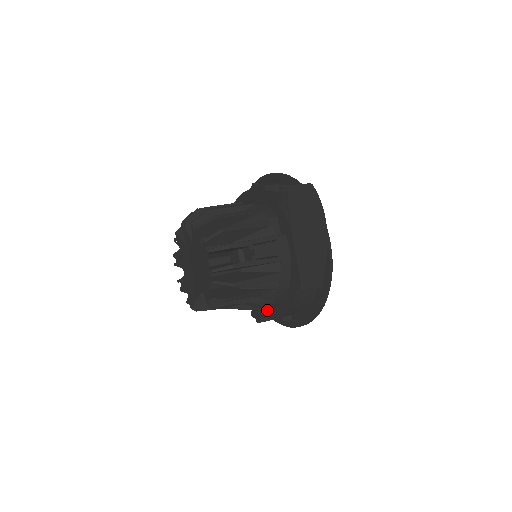
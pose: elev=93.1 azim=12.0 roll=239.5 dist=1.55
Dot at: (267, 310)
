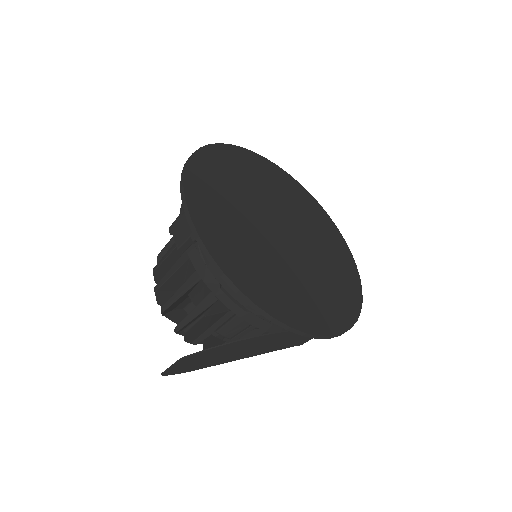
Dot at: occluded
